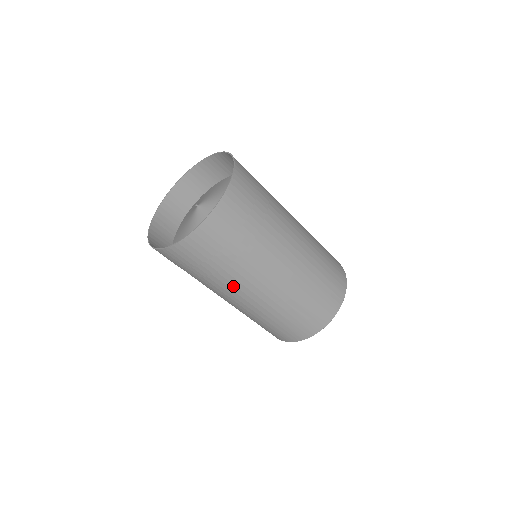
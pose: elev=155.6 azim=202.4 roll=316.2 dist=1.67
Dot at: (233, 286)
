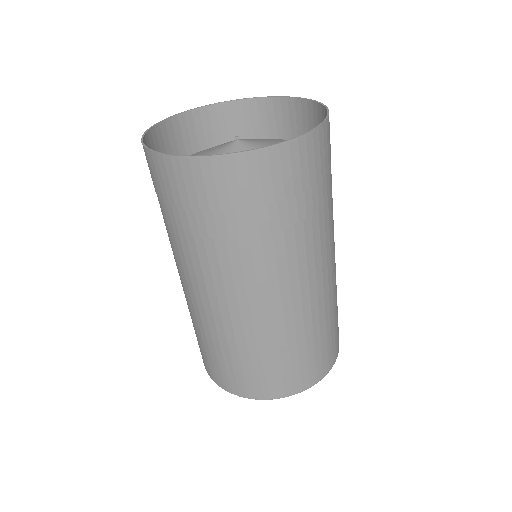
Dot at: (180, 258)
